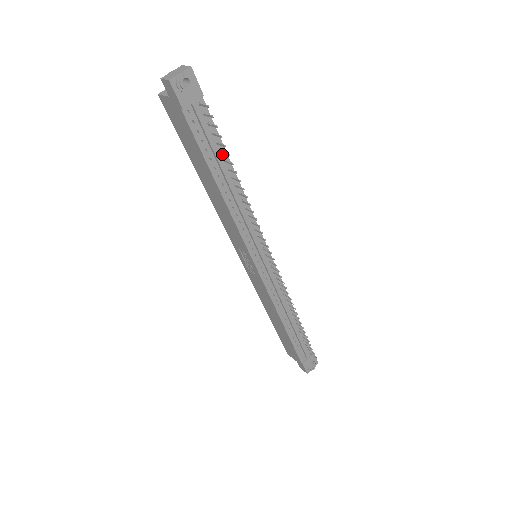
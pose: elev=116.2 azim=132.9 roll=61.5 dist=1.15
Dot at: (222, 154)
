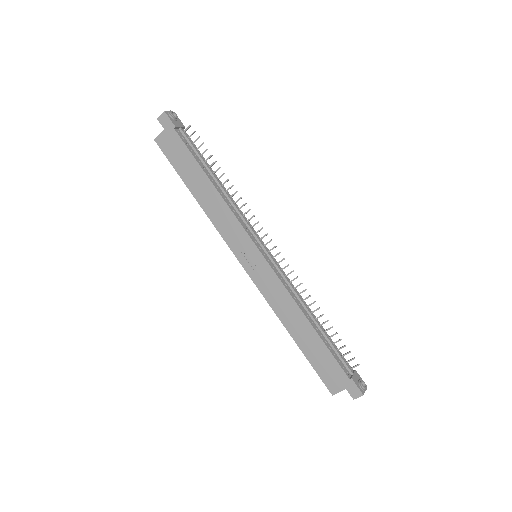
Dot at: (206, 163)
